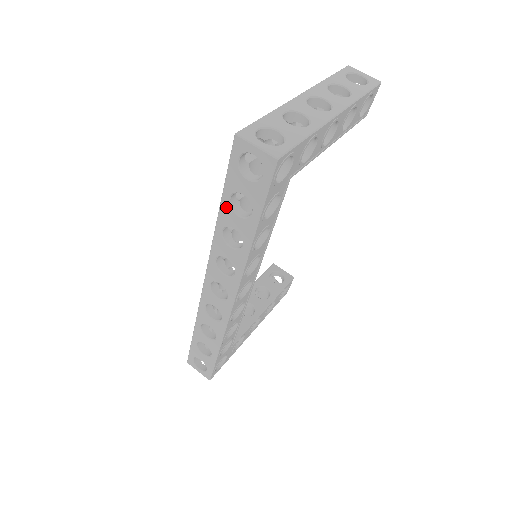
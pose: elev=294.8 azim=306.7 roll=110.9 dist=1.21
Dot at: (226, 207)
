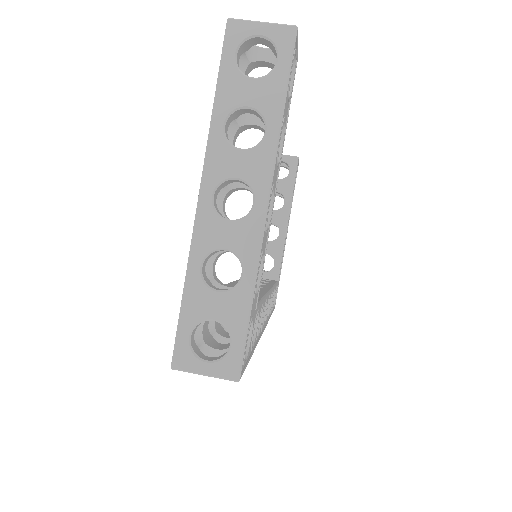
Dot at: occluded
